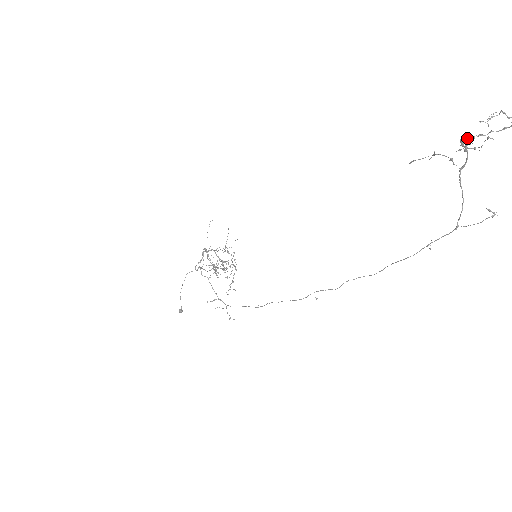
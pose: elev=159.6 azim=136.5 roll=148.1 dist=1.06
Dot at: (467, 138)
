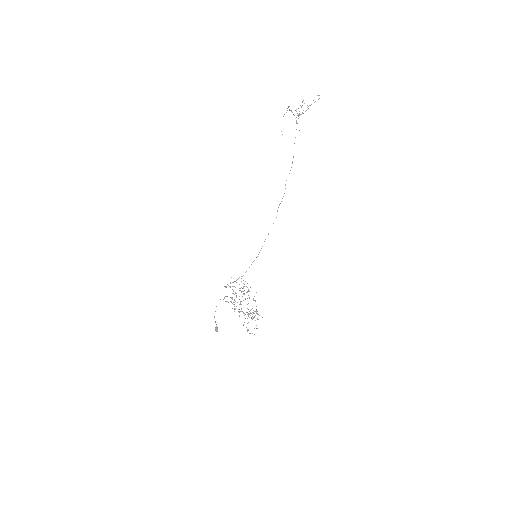
Dot at: occluded
